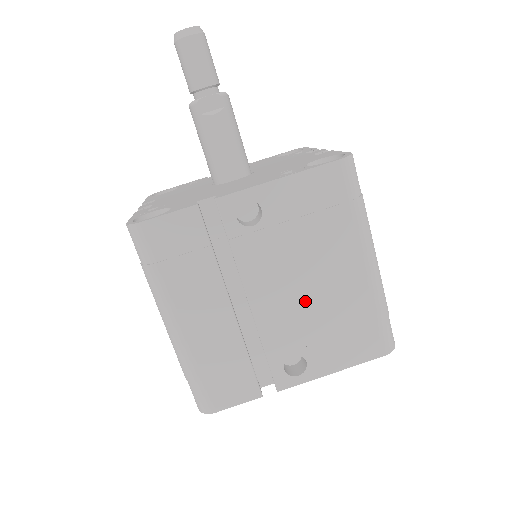
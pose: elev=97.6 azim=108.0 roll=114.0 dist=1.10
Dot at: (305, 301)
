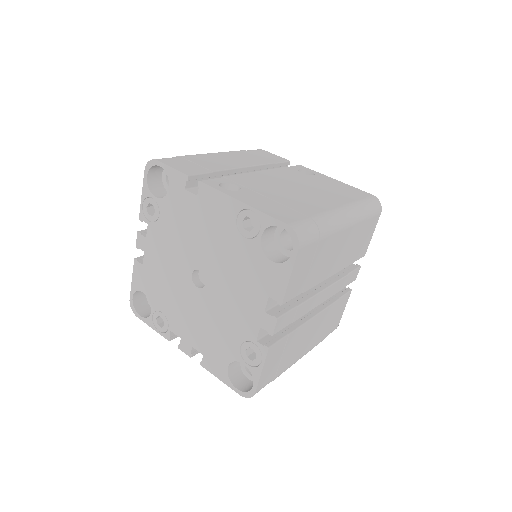
Dot at: (283, 188)
